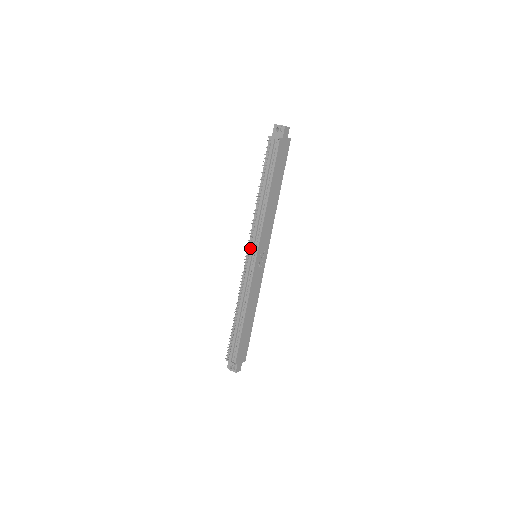
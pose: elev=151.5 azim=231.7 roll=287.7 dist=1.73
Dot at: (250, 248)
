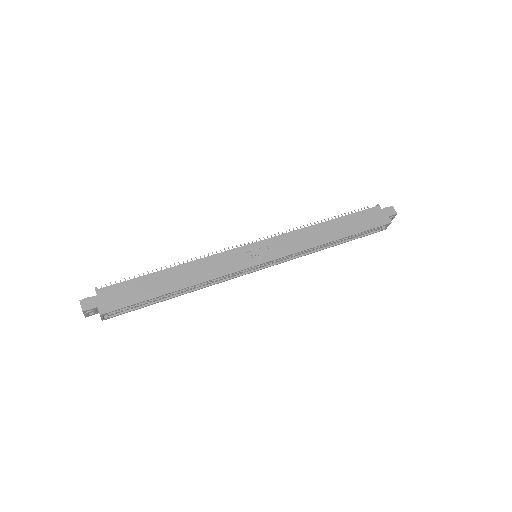
Dot at: occluded
